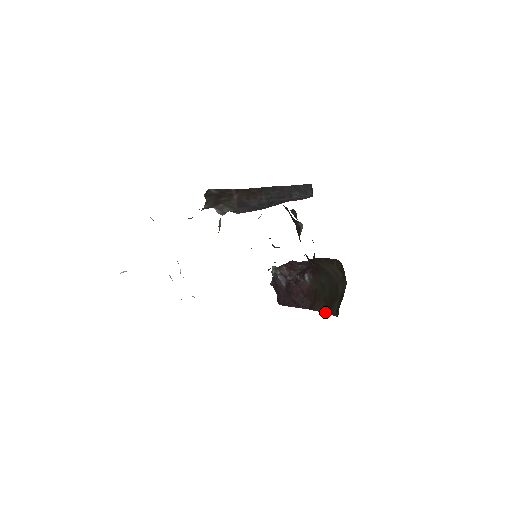
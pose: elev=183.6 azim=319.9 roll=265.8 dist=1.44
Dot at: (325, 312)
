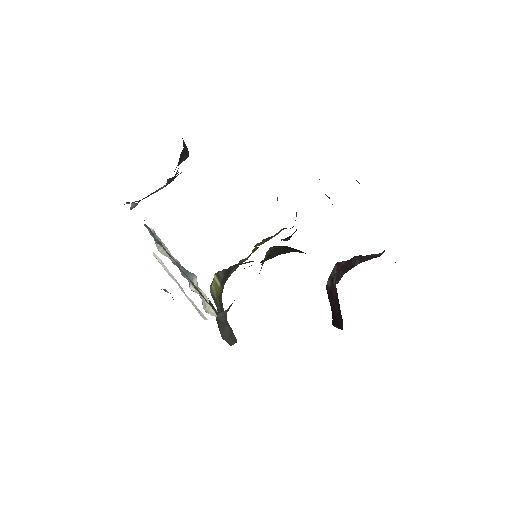
Dot at: occluded
